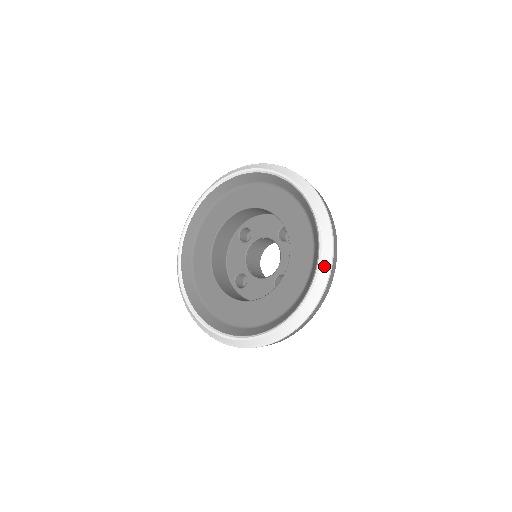
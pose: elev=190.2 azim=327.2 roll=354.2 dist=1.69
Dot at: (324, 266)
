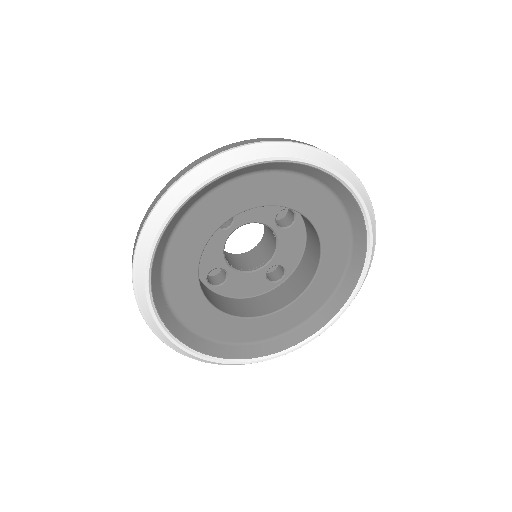
Dot at: (365, 278)
